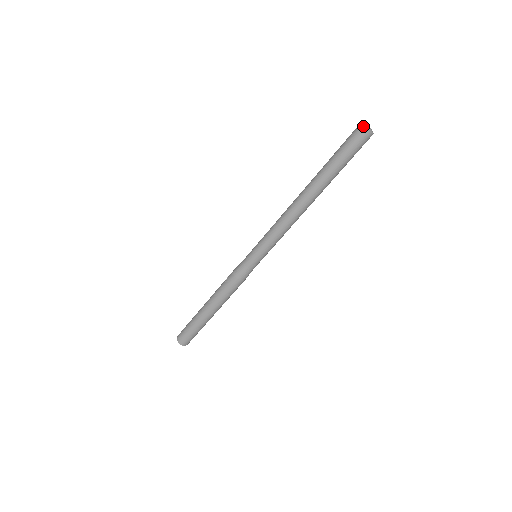
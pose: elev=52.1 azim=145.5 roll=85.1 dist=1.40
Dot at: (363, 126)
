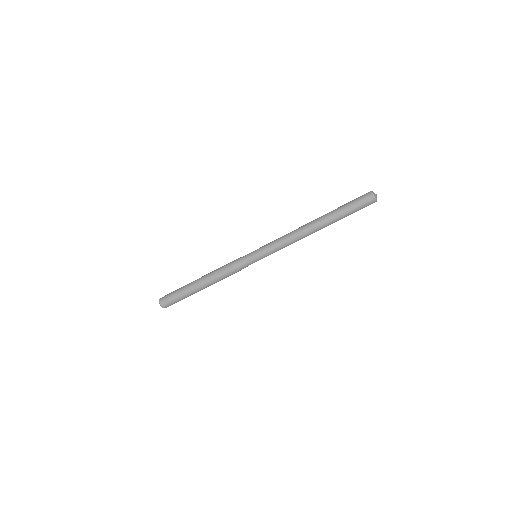
Dot at: (373, 193)
